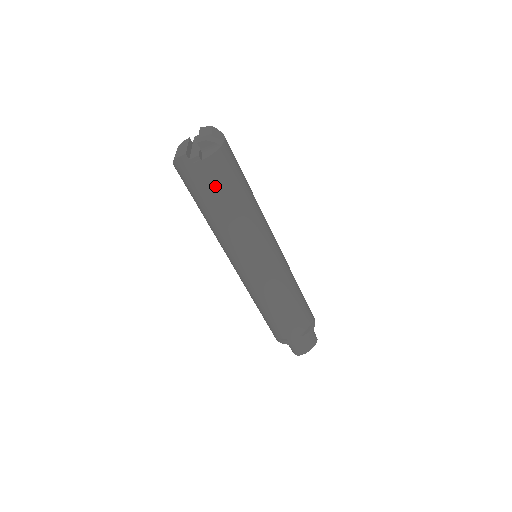
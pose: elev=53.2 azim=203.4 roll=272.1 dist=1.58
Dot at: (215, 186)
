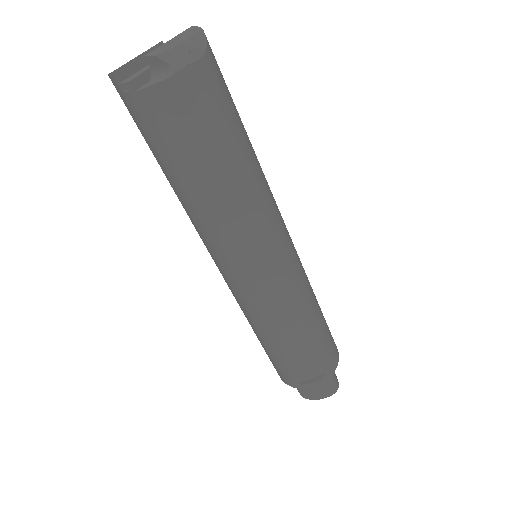
Dot at: (161, 141)
